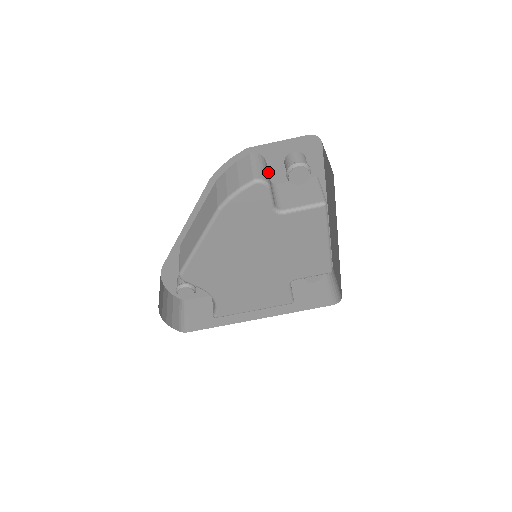
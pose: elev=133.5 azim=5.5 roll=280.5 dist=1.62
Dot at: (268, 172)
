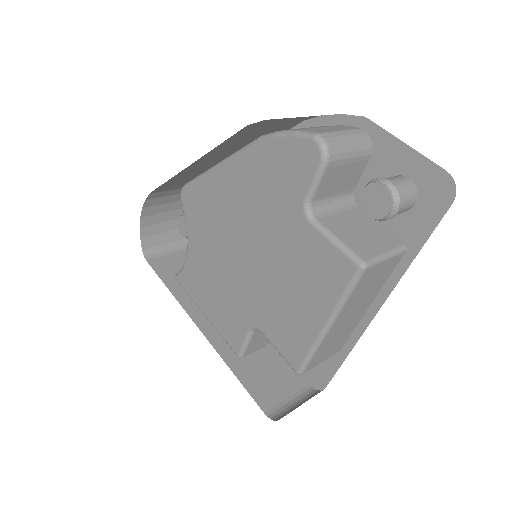
Dot at: (361, 177)
